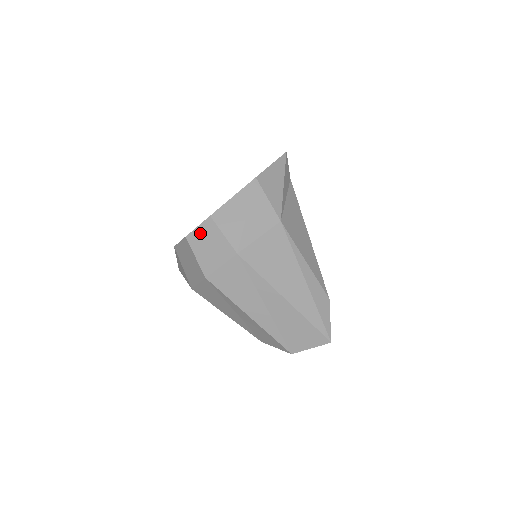
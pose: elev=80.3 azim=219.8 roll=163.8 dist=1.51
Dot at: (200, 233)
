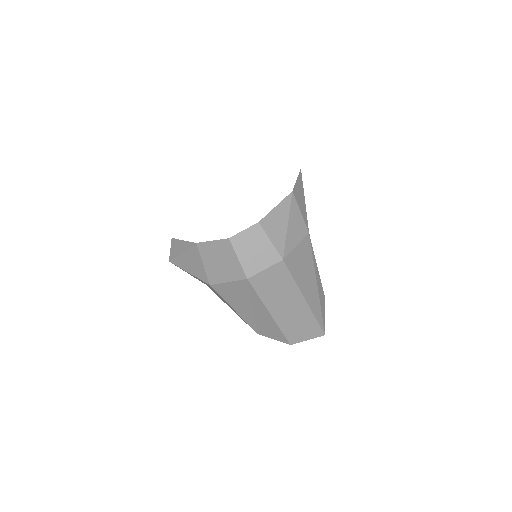
Dot at: (246, 237)
